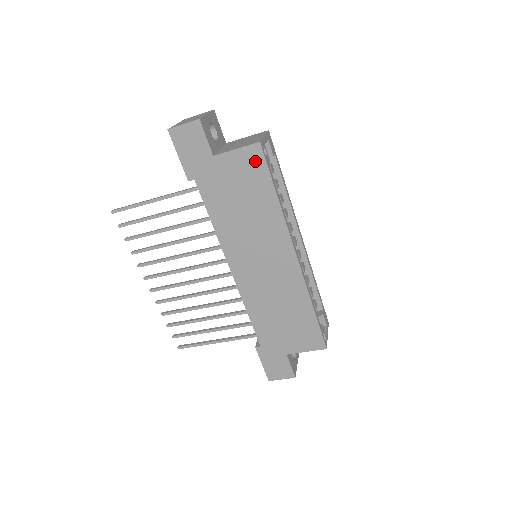
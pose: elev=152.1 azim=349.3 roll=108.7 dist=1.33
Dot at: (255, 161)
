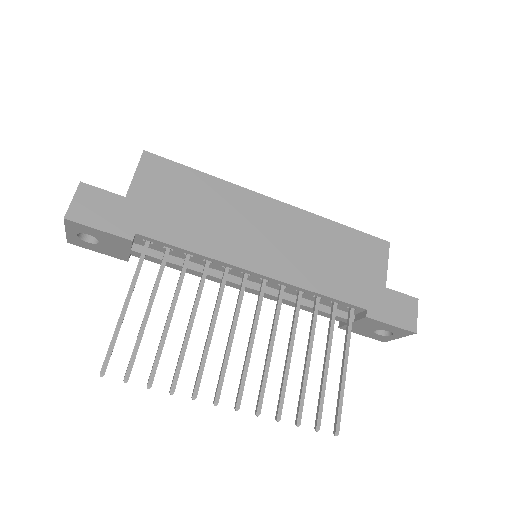
Dot at: (158, 167)
